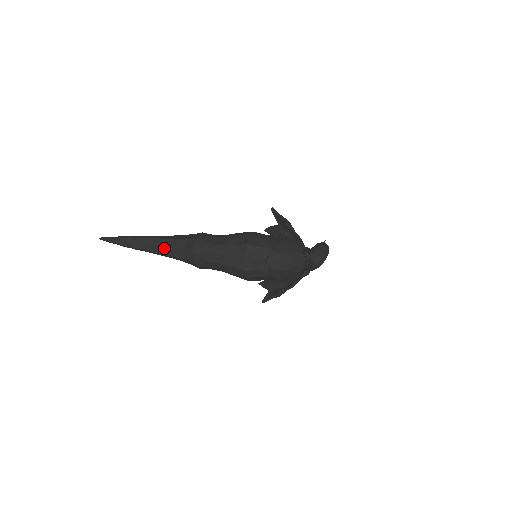
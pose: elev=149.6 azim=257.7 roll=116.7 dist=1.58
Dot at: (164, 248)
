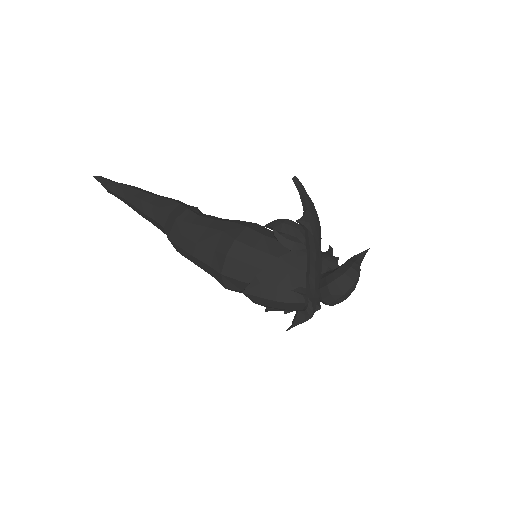
Dot at: (147, 216)
